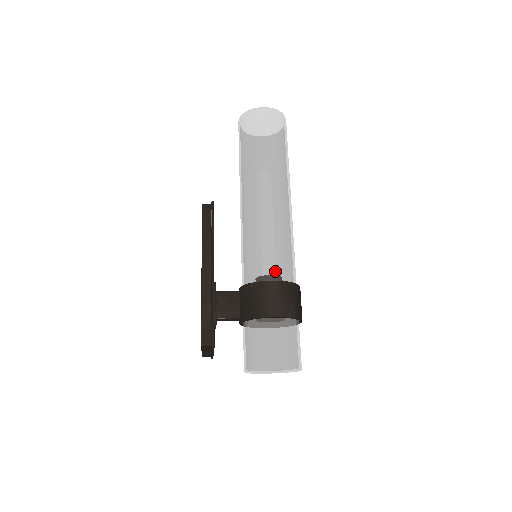
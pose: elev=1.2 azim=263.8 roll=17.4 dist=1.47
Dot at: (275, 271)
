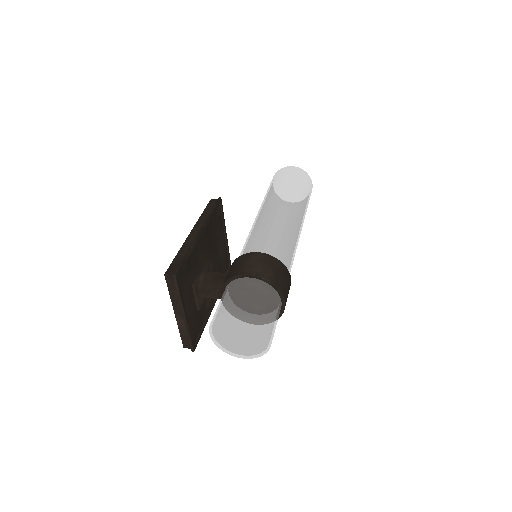
Dot at: (263, 249)
